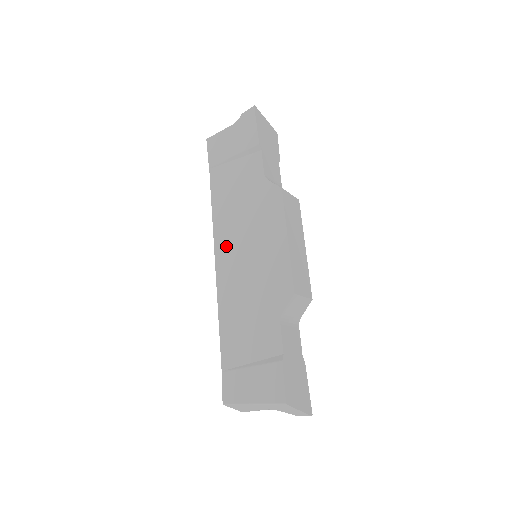
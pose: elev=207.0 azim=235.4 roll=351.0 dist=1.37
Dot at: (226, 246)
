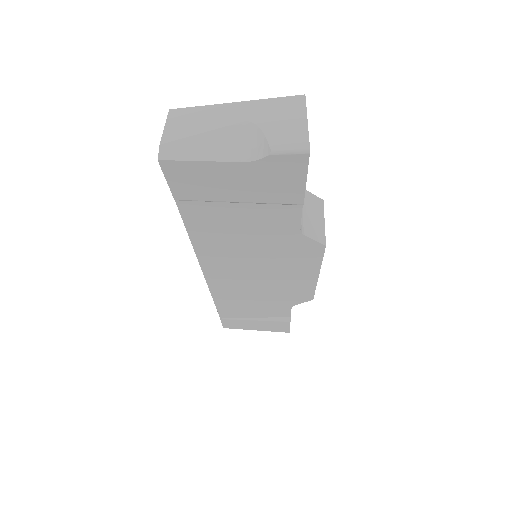
Dot at: (223, 271)
